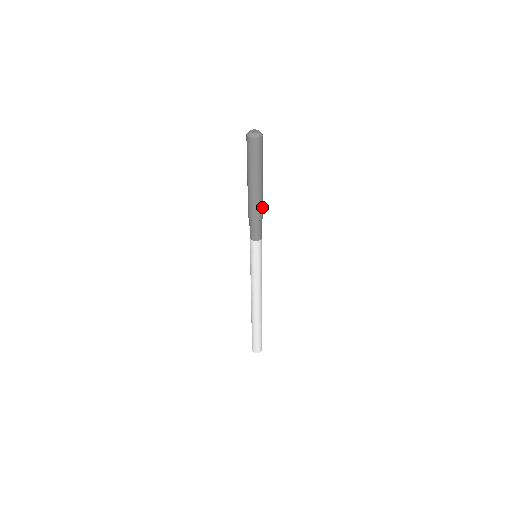
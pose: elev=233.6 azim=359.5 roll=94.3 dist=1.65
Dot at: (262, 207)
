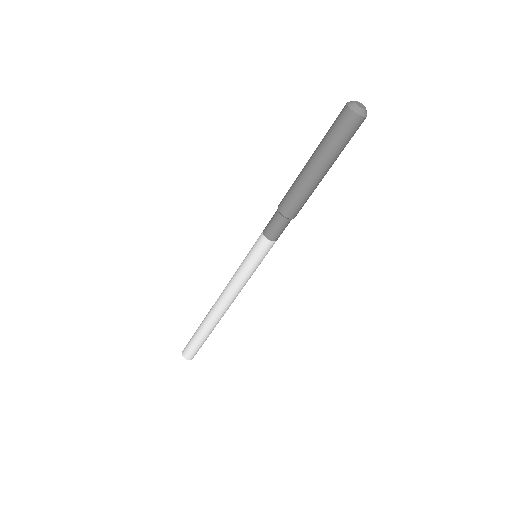
Dot at: occluded
